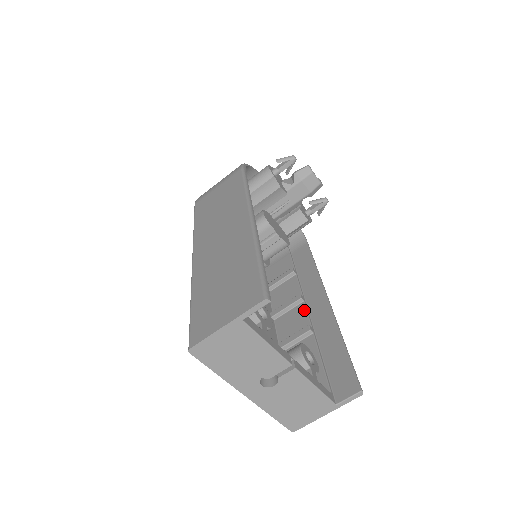
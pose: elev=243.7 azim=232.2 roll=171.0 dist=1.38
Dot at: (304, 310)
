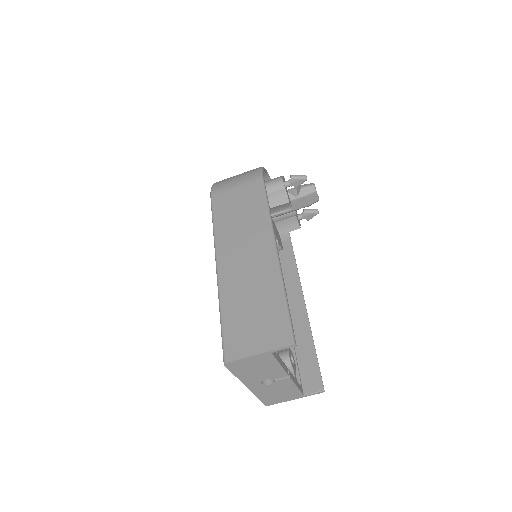
Dot at: occluded
